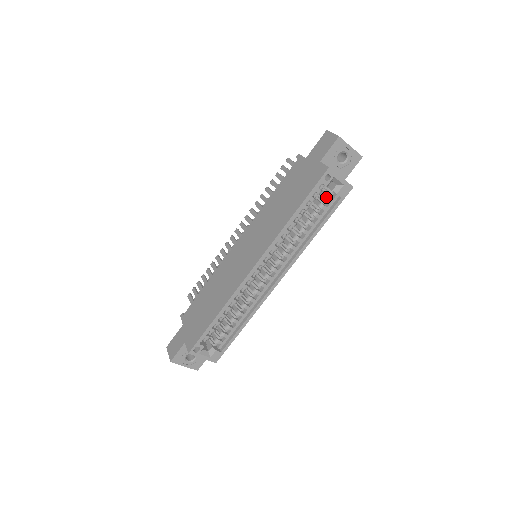
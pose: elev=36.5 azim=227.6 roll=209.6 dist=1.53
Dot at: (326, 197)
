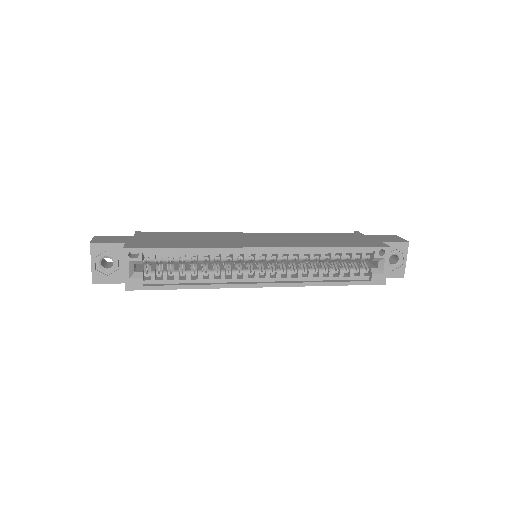
Dot at: (361, 268)
